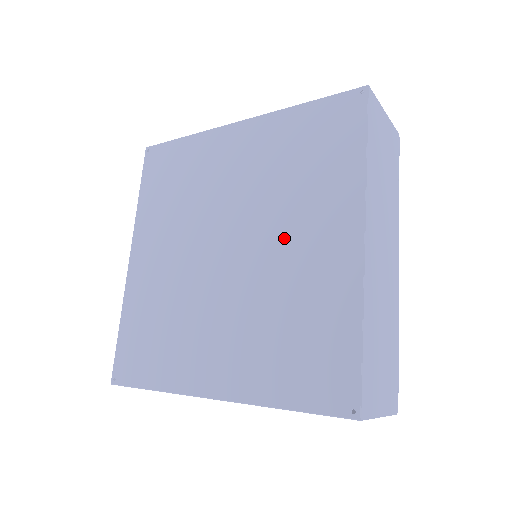
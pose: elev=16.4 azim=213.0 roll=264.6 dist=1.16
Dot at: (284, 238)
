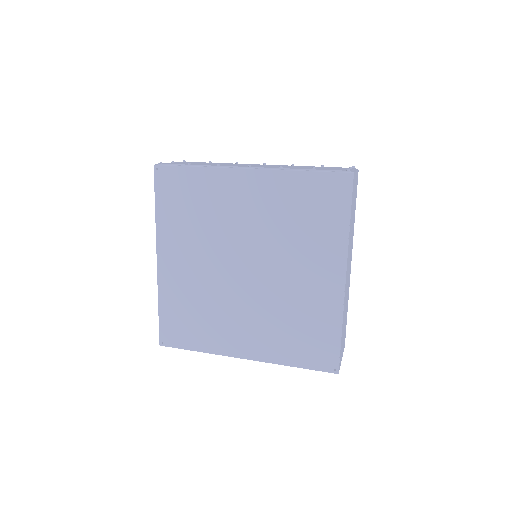
Dot at: (291, 269)
